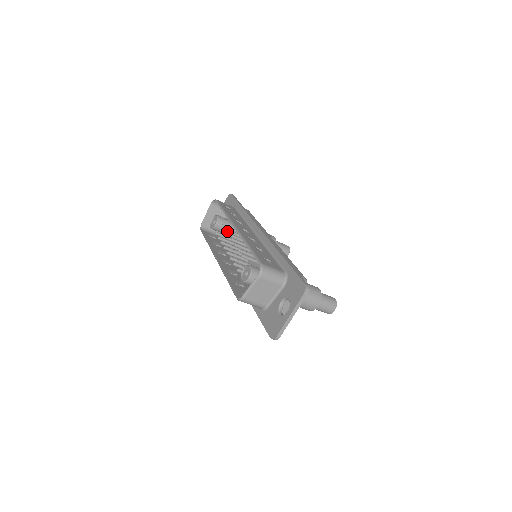
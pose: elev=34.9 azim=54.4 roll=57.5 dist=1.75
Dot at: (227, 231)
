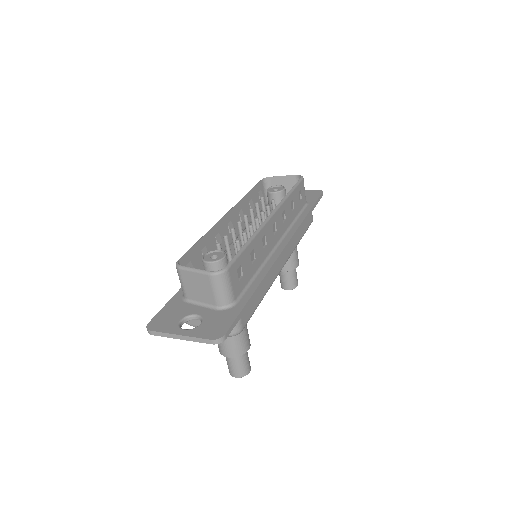
Dot at: (268, 209)
